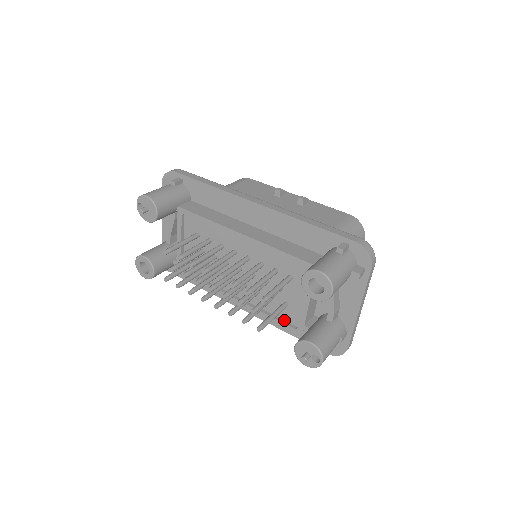
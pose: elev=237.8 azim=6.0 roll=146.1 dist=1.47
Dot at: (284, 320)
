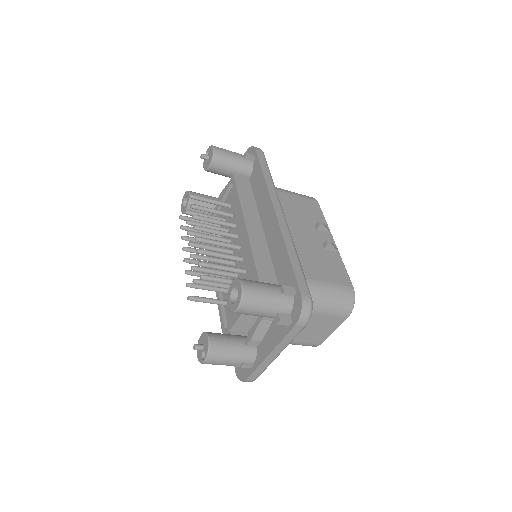
Dot at: (226, 316)
